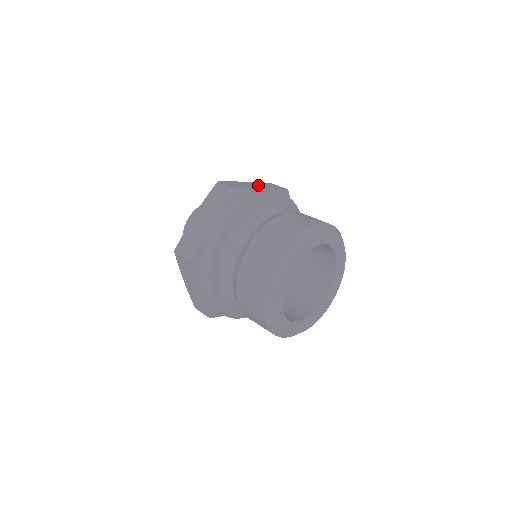
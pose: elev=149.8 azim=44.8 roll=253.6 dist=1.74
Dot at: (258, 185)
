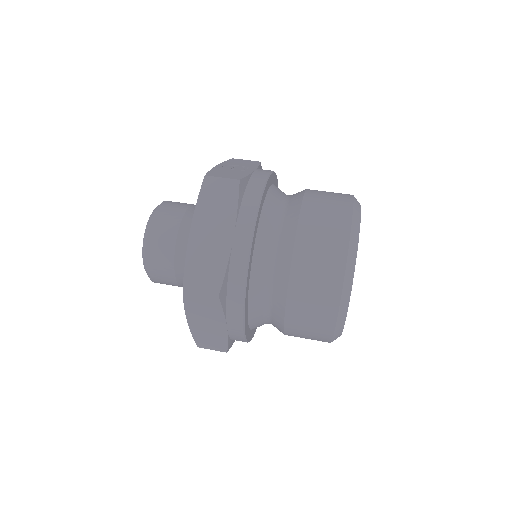
Dot at: (236, 166)
